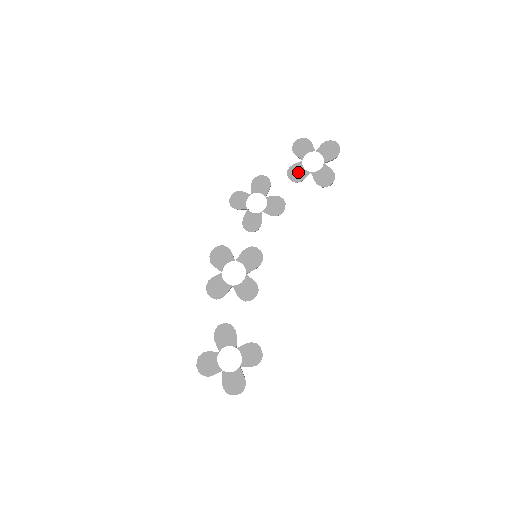
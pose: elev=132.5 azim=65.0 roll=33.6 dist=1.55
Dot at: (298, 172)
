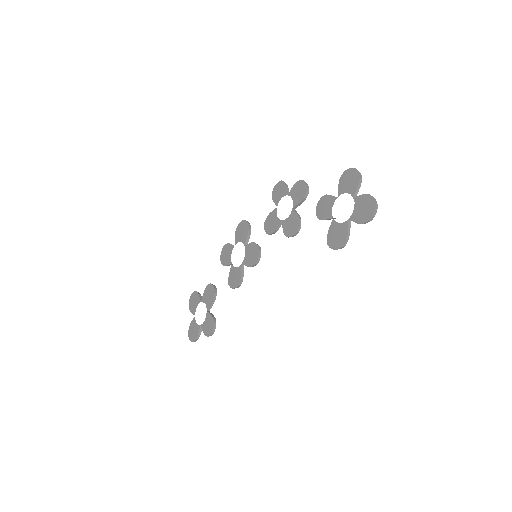
Dot at: (326, 207)
